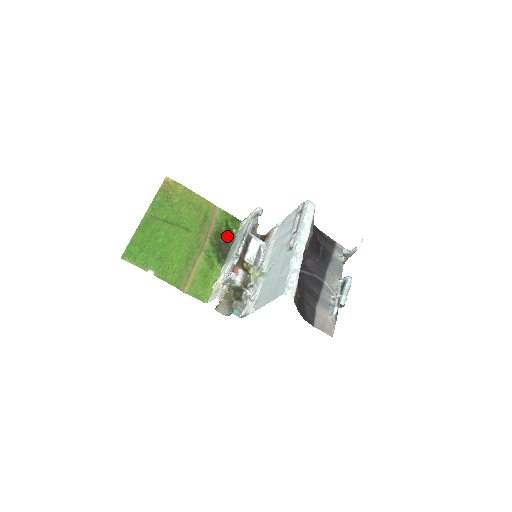
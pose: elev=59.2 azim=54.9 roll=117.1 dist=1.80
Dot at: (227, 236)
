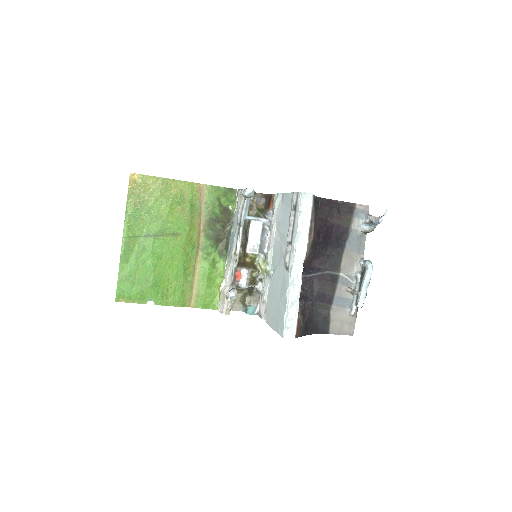
Dot at: (223, 218)
